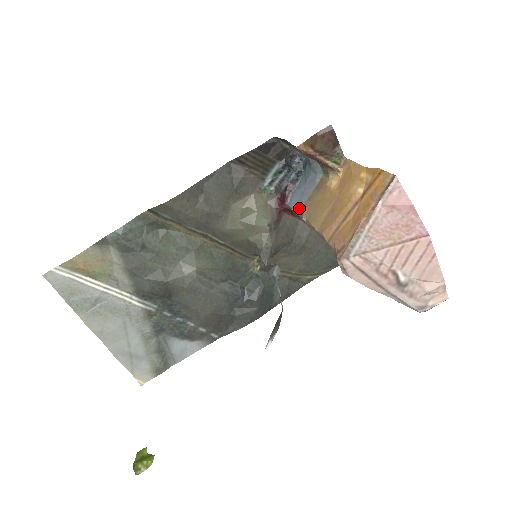
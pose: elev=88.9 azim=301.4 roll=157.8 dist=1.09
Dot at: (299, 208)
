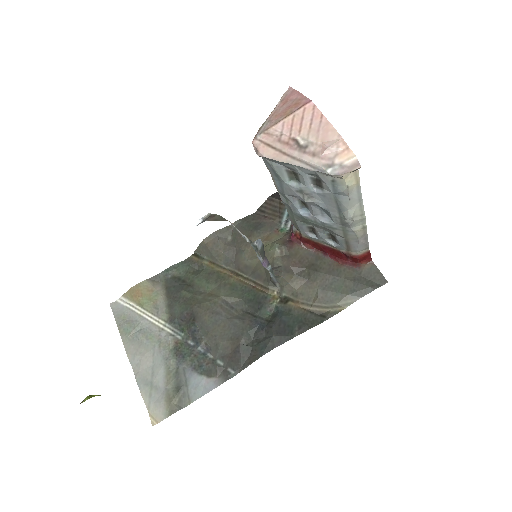
Dot at: occluded
